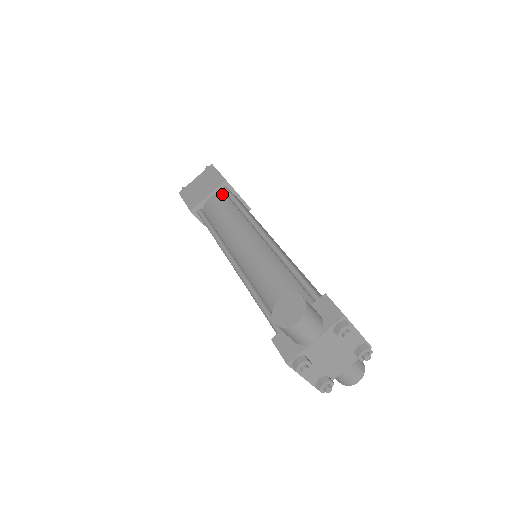
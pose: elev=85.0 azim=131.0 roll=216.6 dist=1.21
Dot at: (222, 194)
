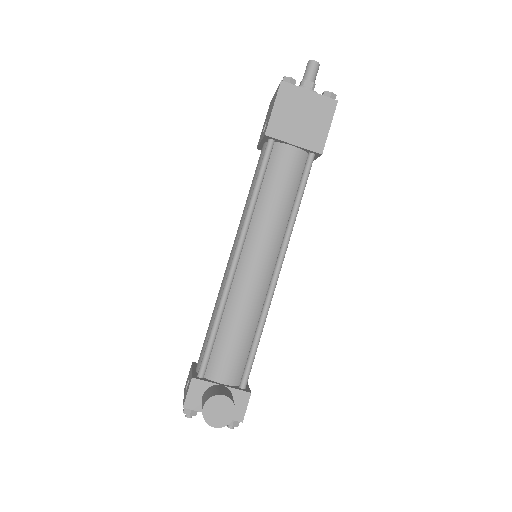
Dot at: (304, 158)
